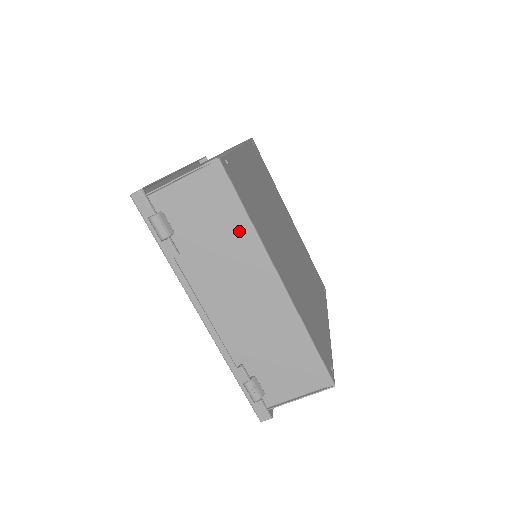
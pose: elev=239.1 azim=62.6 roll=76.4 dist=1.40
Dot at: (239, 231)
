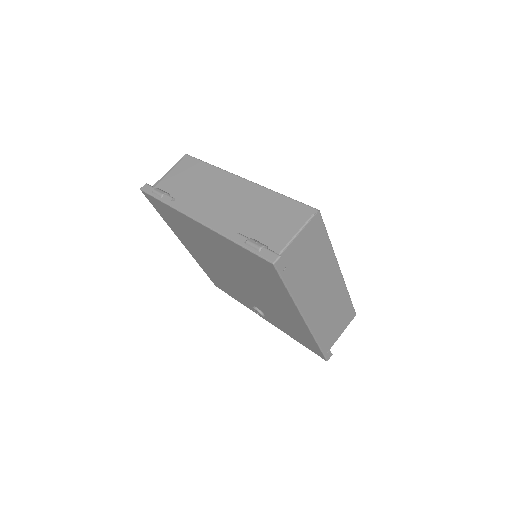
Dot at: (208, 173)
